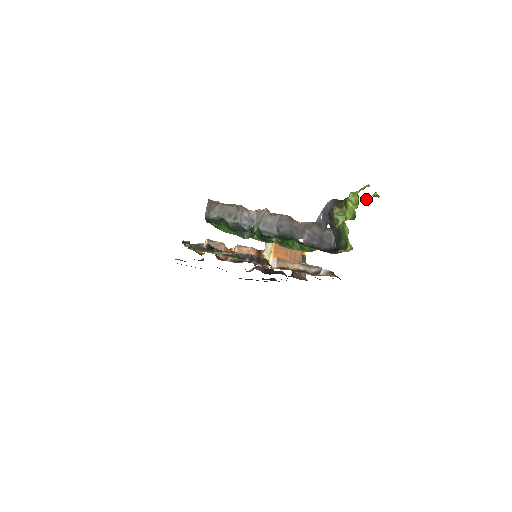
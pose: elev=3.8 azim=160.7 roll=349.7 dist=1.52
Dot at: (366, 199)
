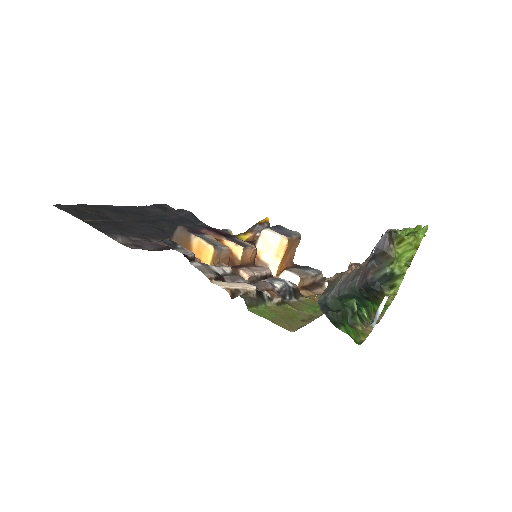
Dot at: occluded
